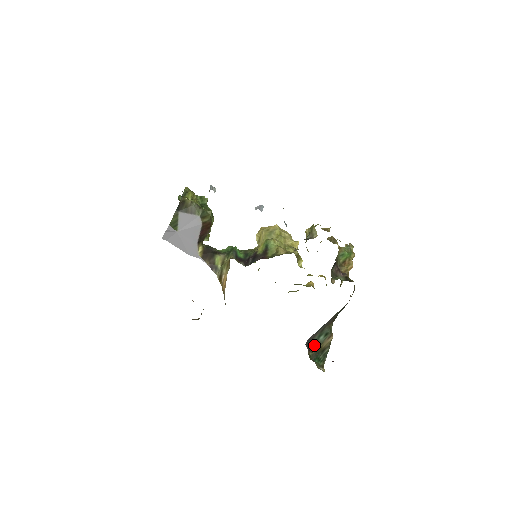
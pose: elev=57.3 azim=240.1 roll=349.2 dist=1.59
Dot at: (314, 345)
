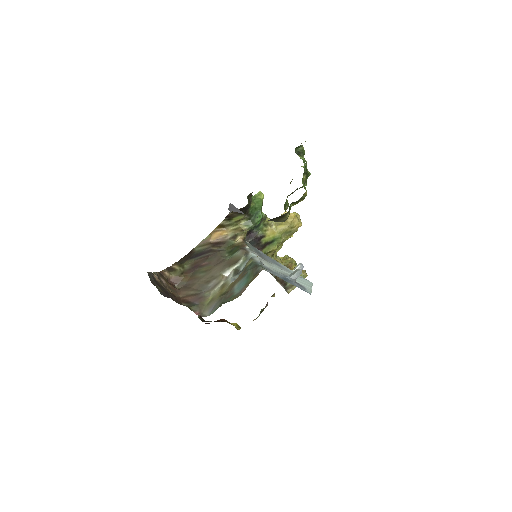
Dot at: occluded
